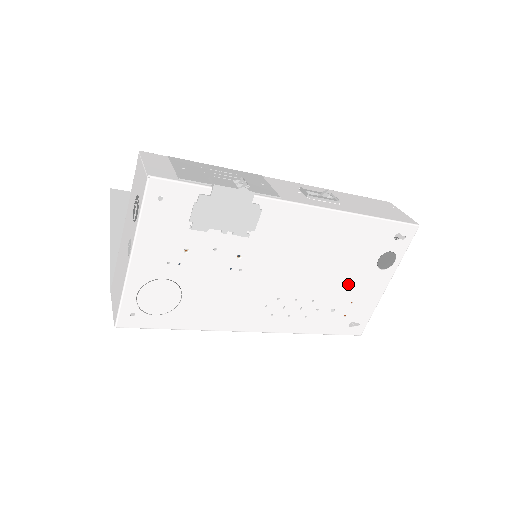
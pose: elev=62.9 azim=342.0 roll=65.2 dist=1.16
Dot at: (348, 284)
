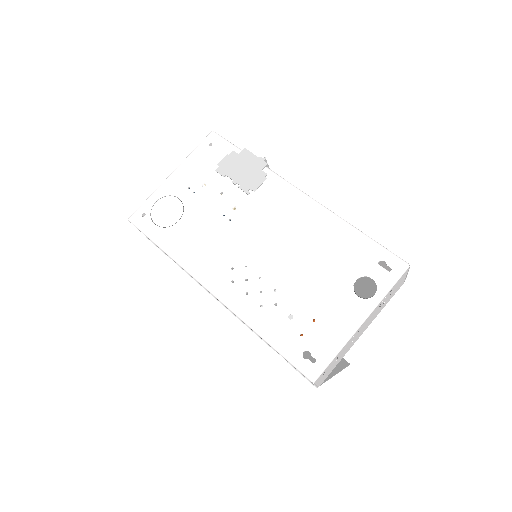
Dot at: (316, 292)
